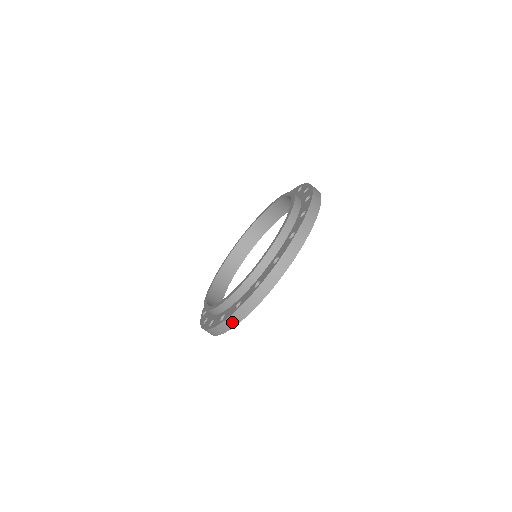
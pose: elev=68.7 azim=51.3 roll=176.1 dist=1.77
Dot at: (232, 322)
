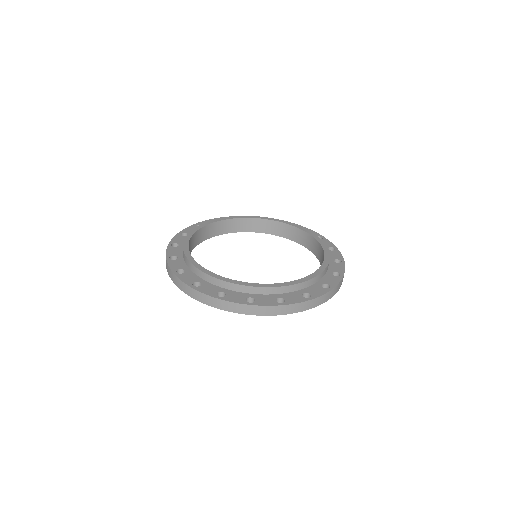
Dot at: (202, 298)
